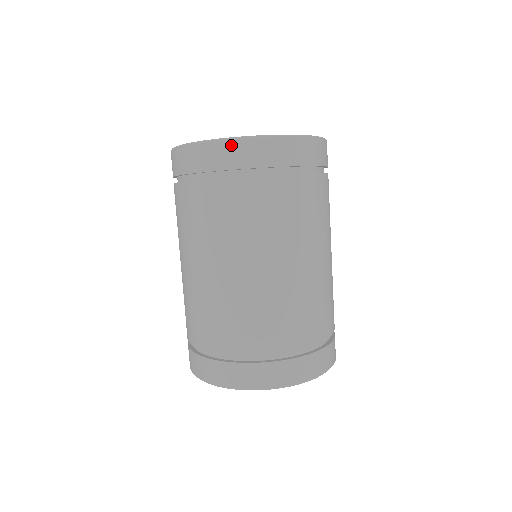
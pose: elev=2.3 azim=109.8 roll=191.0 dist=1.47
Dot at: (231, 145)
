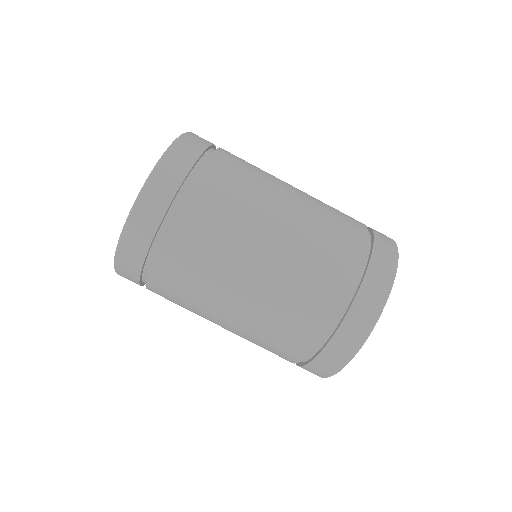
Dot at: (119, 268)
